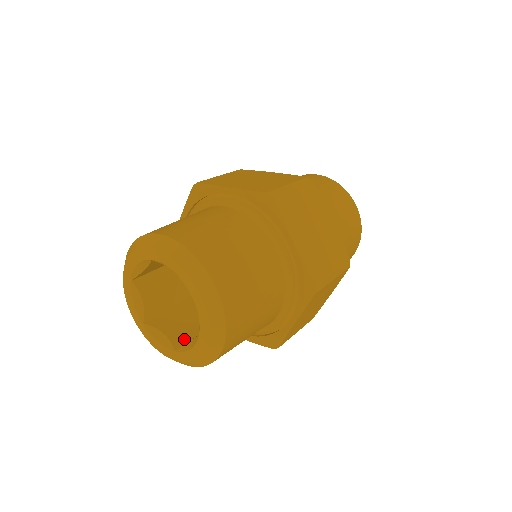
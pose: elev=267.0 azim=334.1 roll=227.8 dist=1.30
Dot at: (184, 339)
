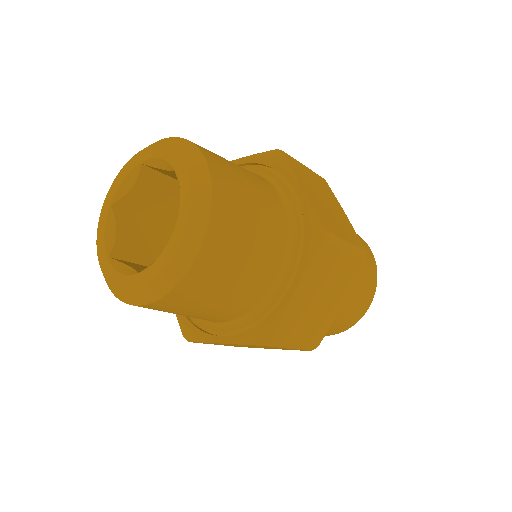
Dot at: occluded
